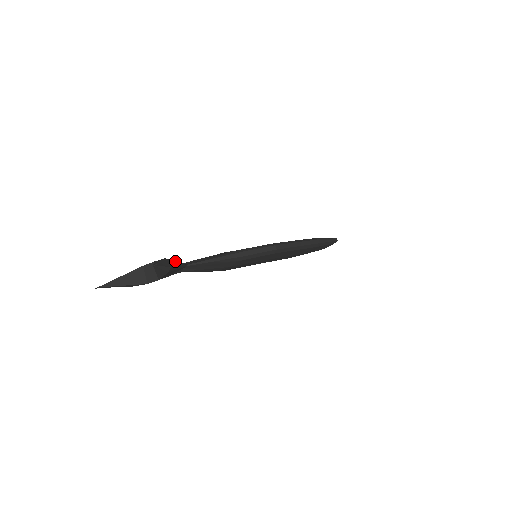
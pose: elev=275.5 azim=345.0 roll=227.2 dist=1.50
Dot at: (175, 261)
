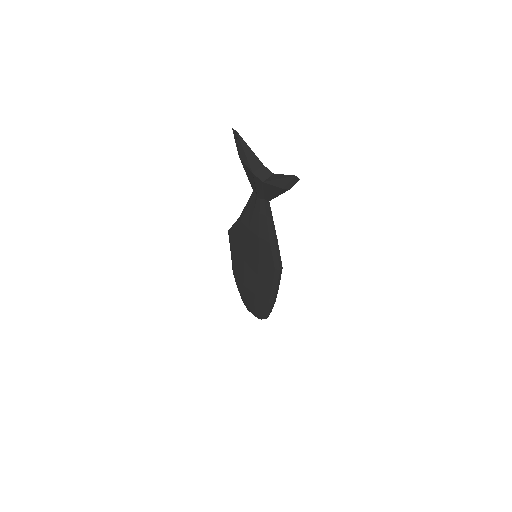
Dot at: occluded
